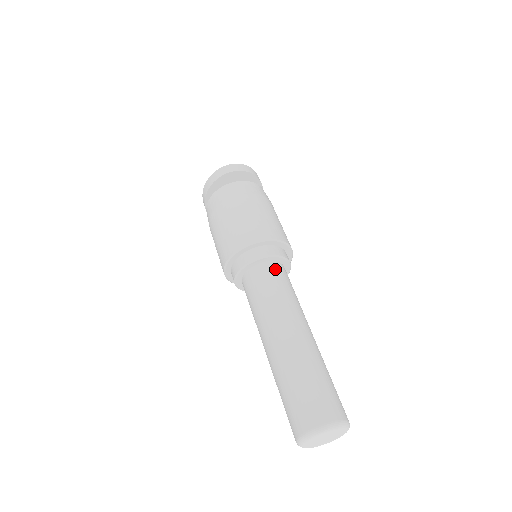
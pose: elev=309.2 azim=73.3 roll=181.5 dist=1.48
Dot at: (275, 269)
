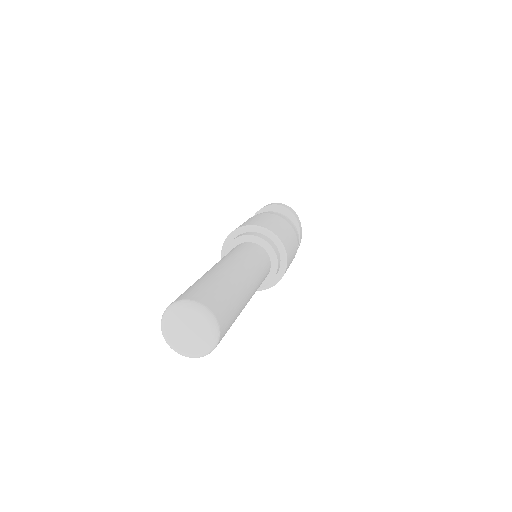
Dot at: (259, 249)
